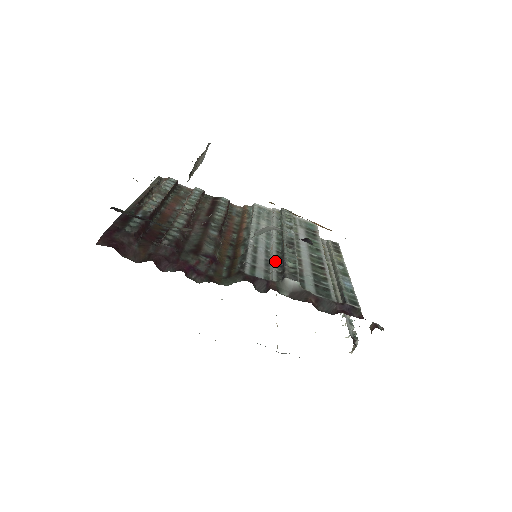
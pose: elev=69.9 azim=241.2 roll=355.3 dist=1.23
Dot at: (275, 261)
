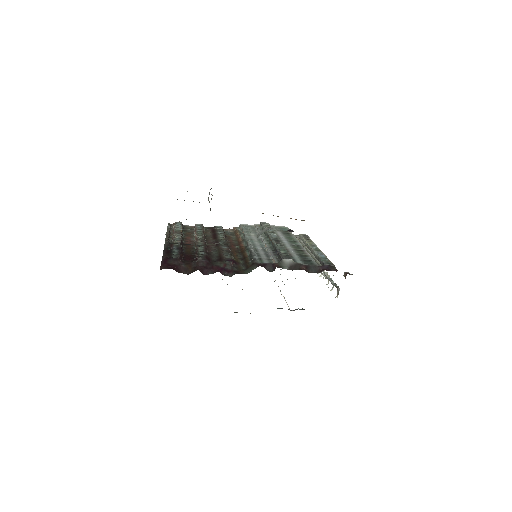
Dot at: (272, 253)
